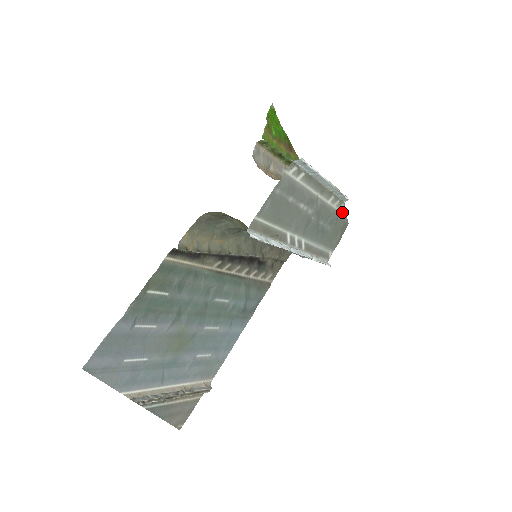
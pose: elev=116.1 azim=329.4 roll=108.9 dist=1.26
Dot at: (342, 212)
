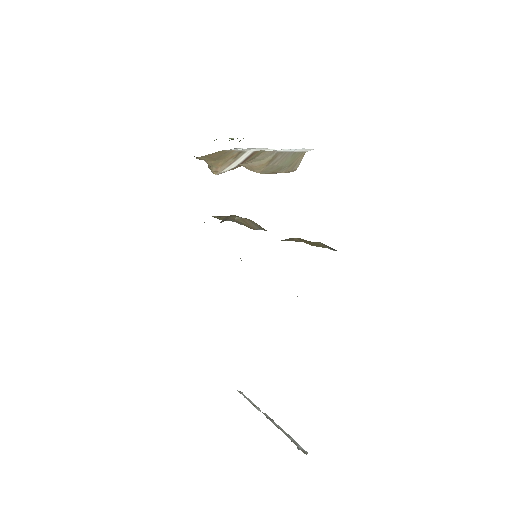
Dot at: occluded
